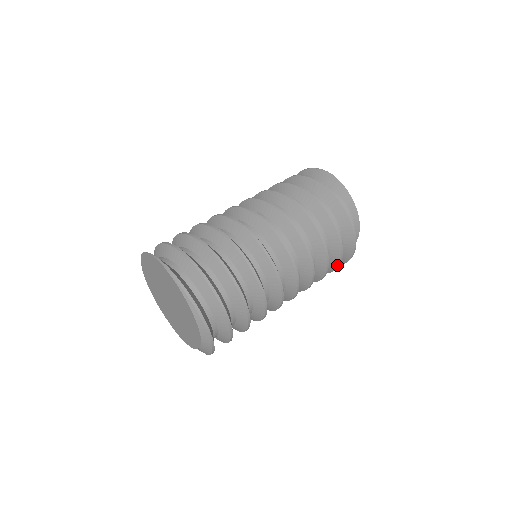
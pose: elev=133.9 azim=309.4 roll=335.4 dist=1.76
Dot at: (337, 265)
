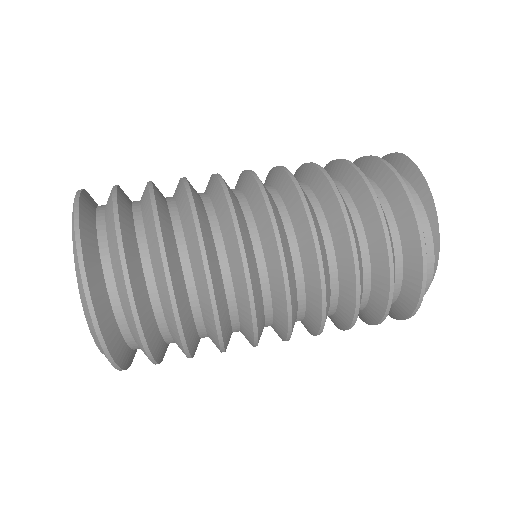
Dot at: (387, 290)
